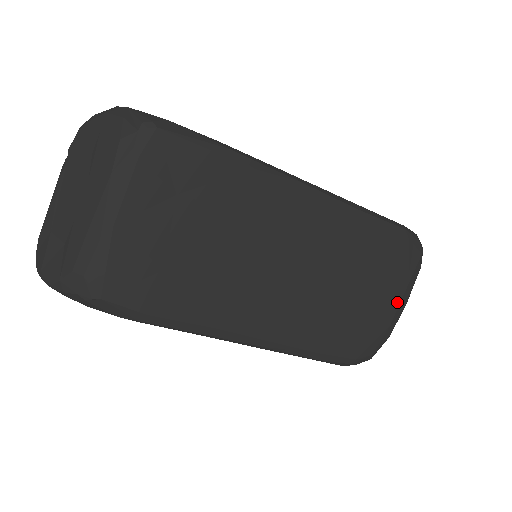
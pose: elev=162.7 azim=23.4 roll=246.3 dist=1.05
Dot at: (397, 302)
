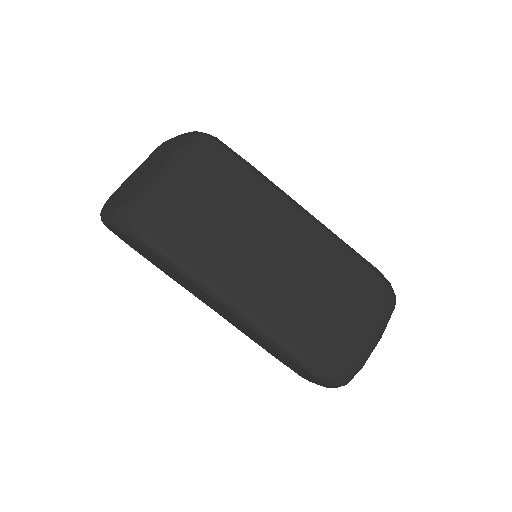
Dot at: (371, 331)
